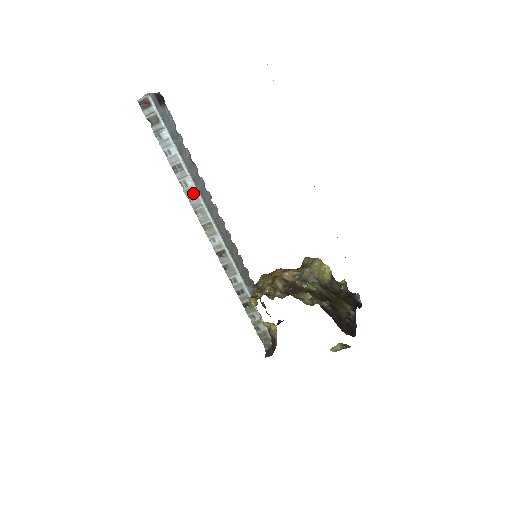
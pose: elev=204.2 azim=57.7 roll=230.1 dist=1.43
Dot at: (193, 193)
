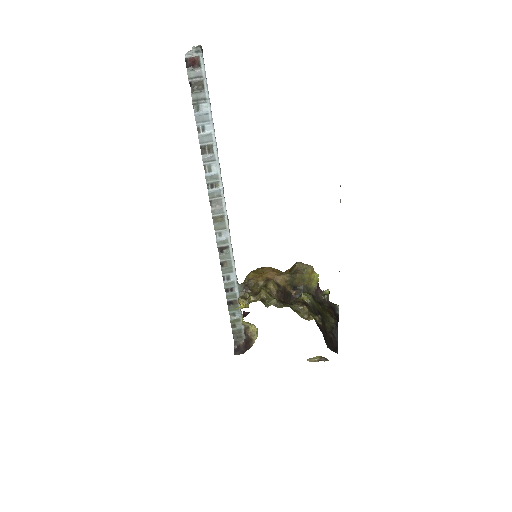
Dot at: (215, 181)
